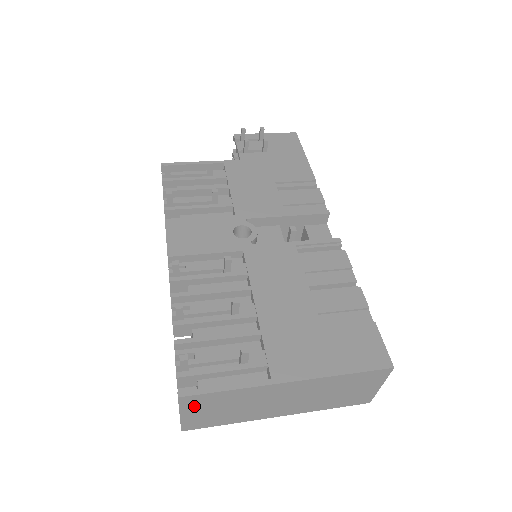
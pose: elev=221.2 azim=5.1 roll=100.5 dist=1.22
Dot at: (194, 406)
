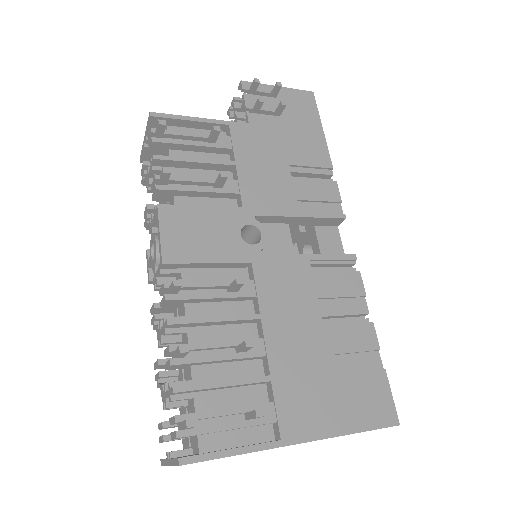
Dot at: occluded
